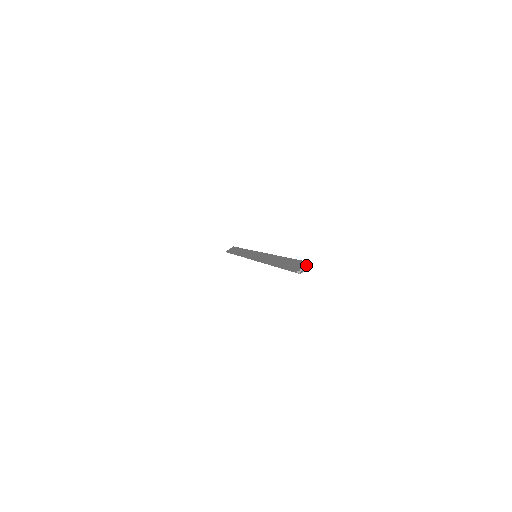
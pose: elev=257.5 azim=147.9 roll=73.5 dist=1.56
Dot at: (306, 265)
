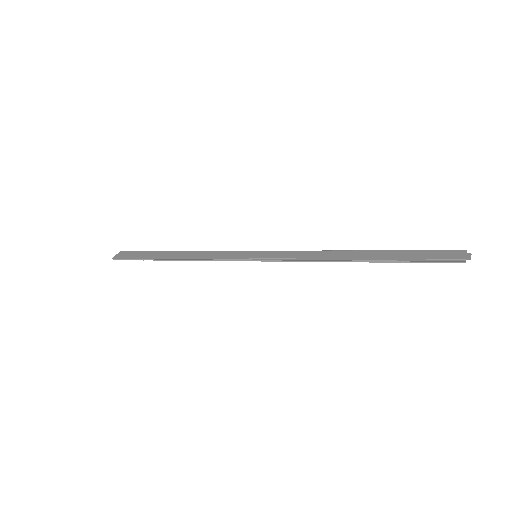
Dot at: (452, 254)
